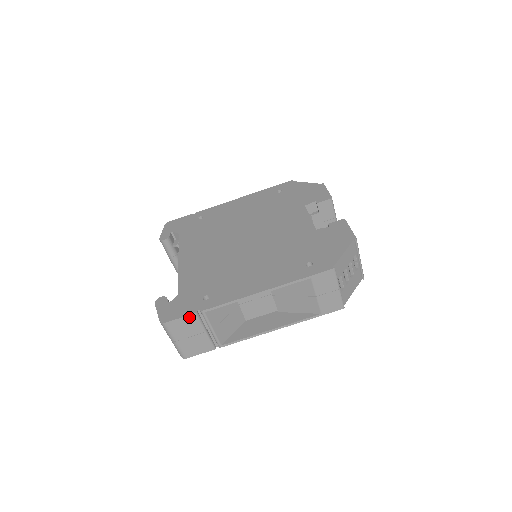
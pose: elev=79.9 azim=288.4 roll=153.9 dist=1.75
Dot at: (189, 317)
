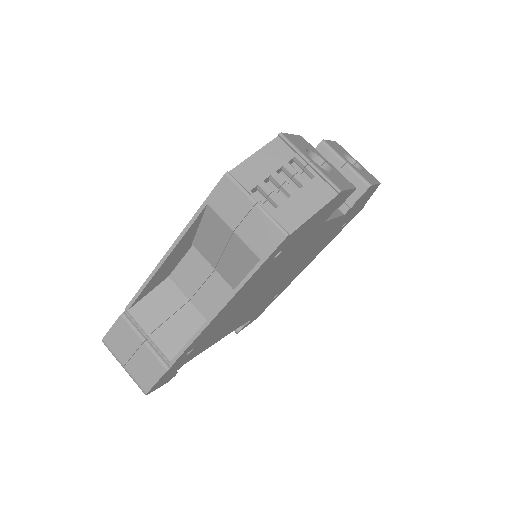
Dot at: (118, 323)
